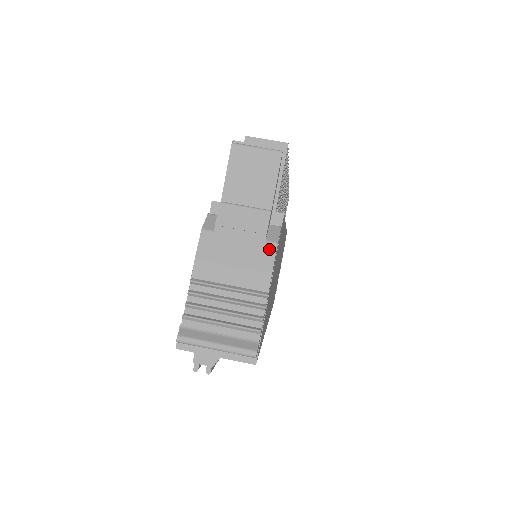
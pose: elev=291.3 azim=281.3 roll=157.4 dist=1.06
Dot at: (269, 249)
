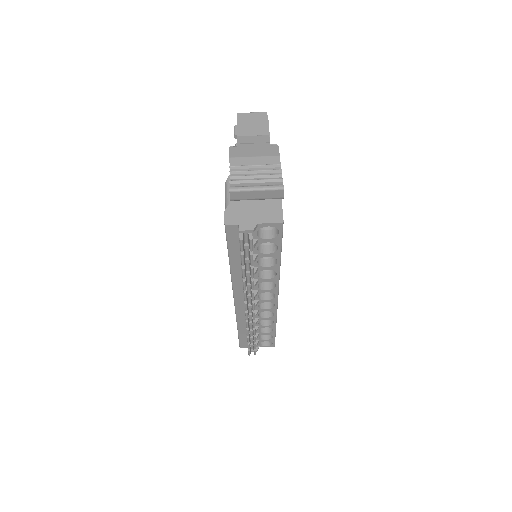
Dot at: (274, 147)
